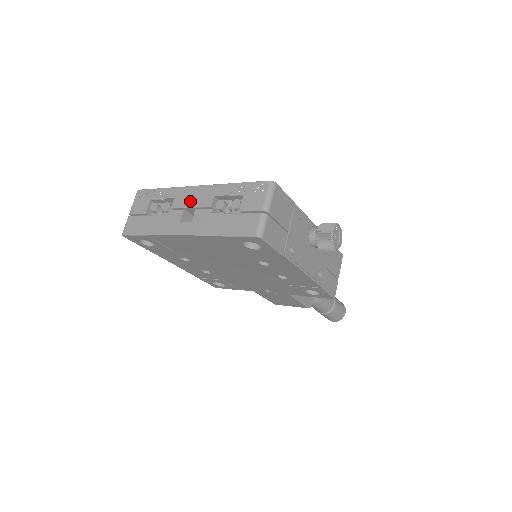
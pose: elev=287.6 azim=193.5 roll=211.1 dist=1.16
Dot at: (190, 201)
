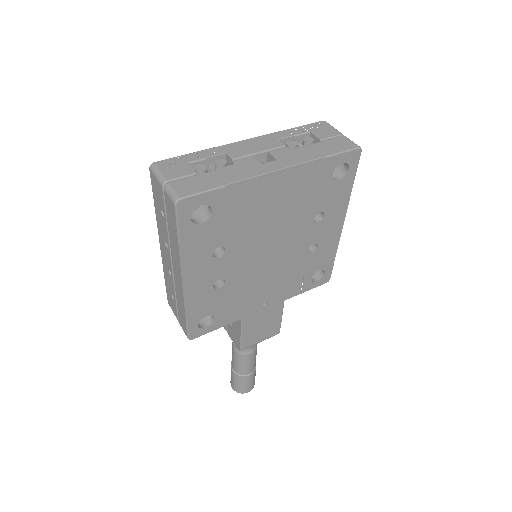
Dot at: (253, 149)
